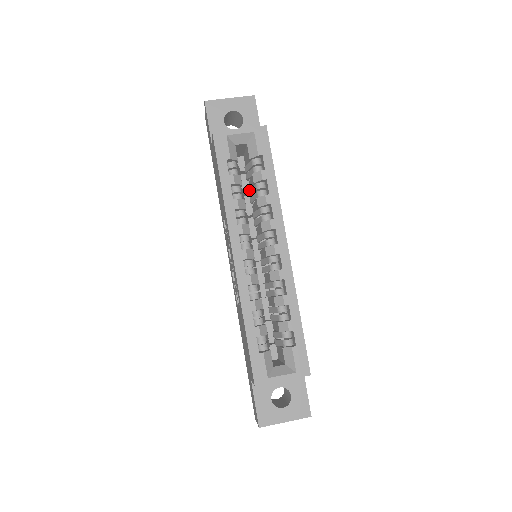
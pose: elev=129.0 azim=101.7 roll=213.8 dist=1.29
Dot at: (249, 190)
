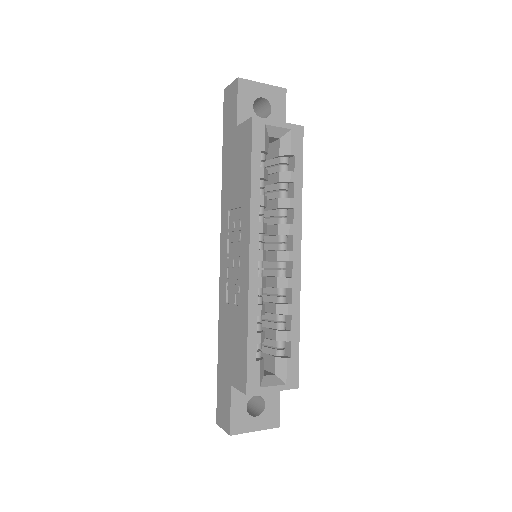
Dot at: (265, 186)
